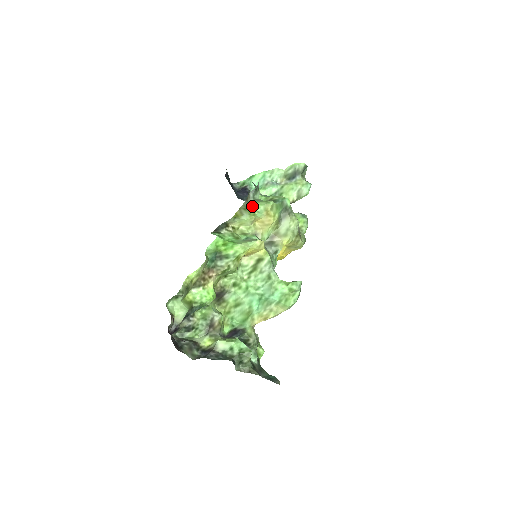
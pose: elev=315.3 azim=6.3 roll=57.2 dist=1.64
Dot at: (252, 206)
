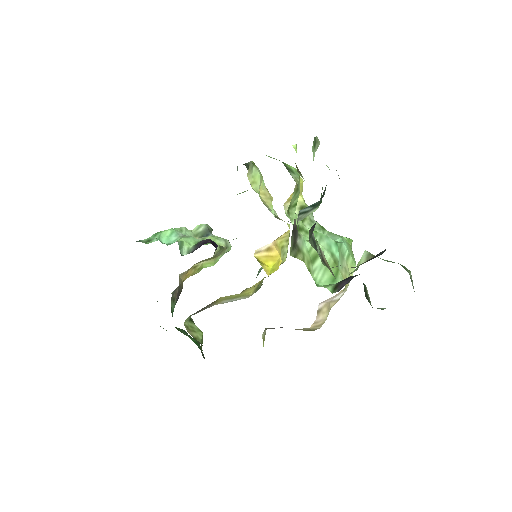
Dot at: occluded
